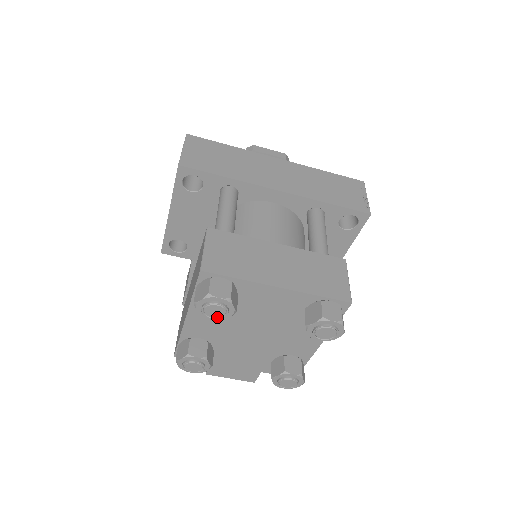
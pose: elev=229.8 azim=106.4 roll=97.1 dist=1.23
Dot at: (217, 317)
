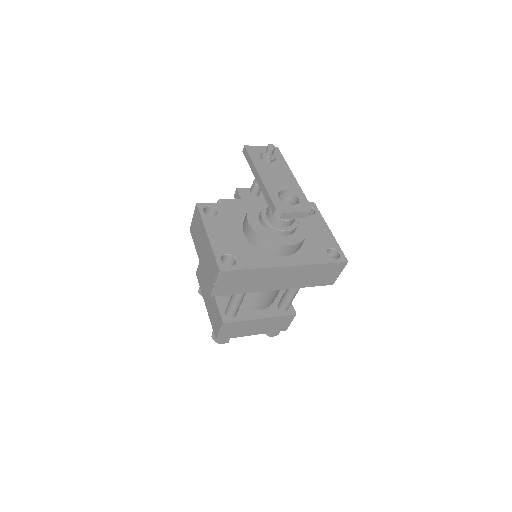
Dot at: occluded
